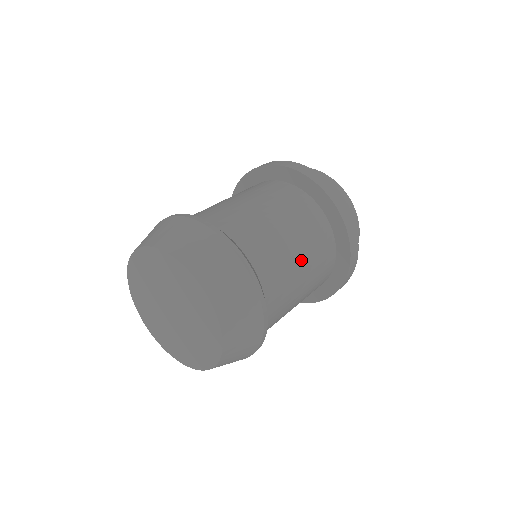
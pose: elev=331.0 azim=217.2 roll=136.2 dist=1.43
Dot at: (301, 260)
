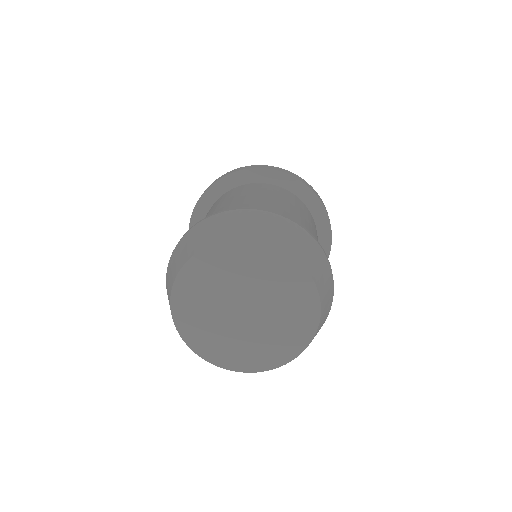
Dot at: occluded
